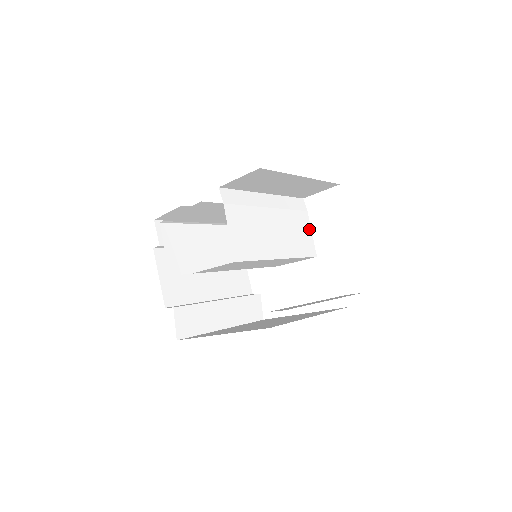
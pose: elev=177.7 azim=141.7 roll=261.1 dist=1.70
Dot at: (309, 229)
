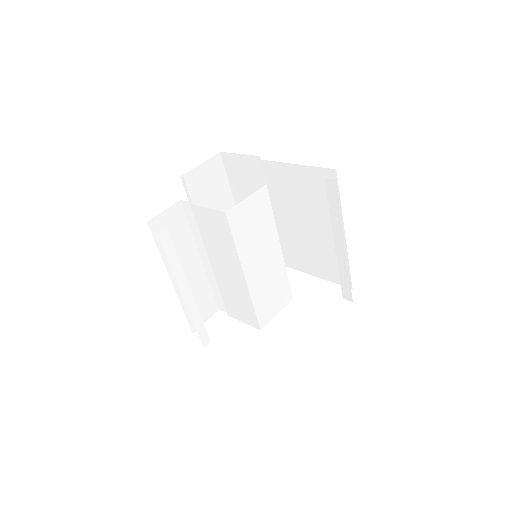
Dot at: occluded
